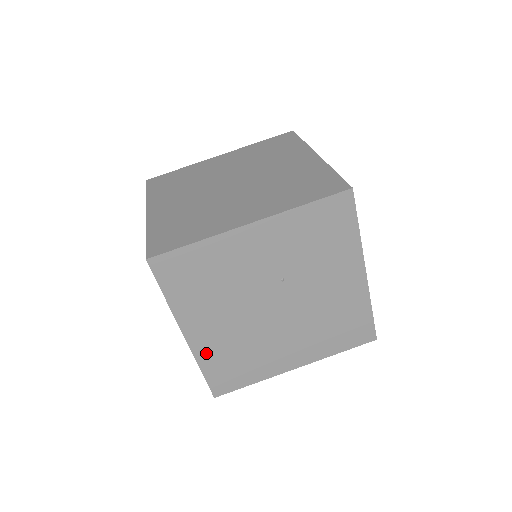
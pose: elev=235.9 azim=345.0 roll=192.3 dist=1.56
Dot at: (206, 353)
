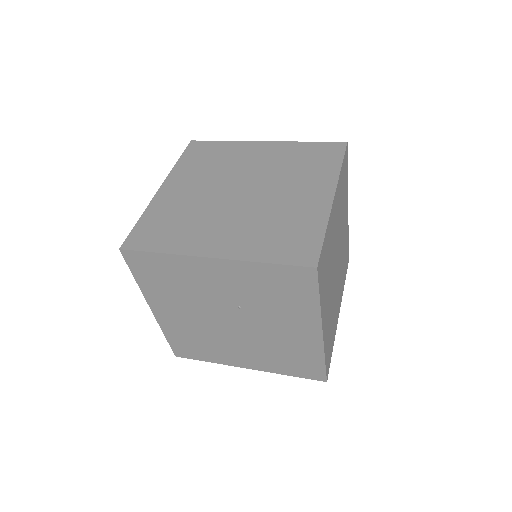
Dot at: (169, 327)
